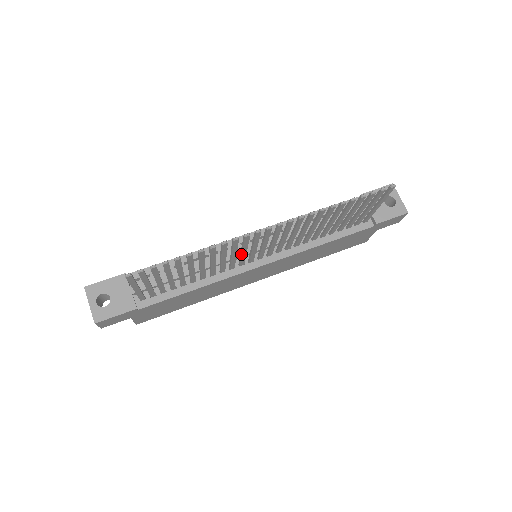
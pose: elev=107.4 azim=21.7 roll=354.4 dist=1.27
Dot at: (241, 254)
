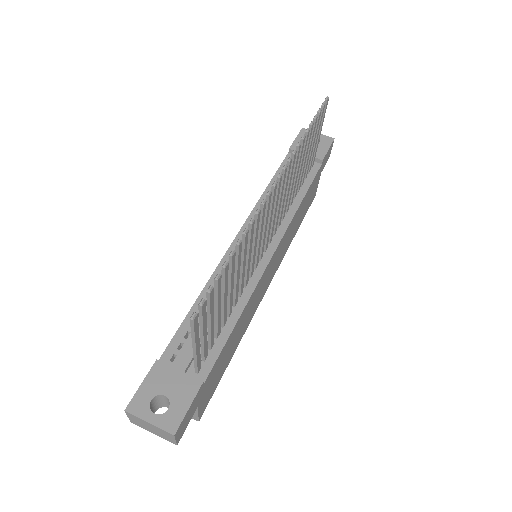
Dot at: (258, 243)
